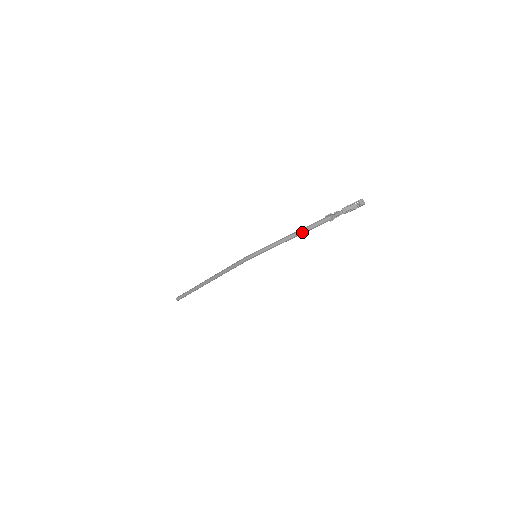
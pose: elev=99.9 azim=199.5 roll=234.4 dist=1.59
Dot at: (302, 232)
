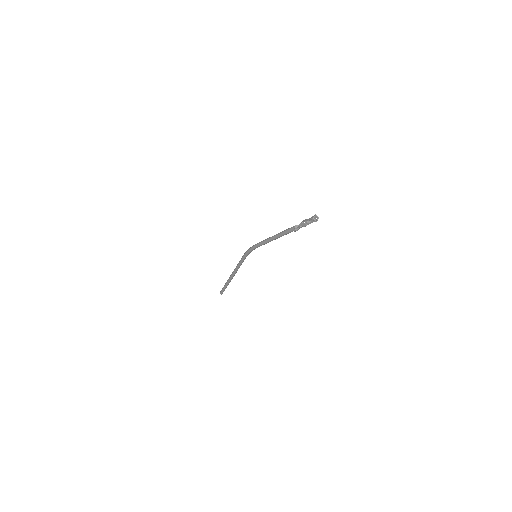
Dot at: (277, 235)
